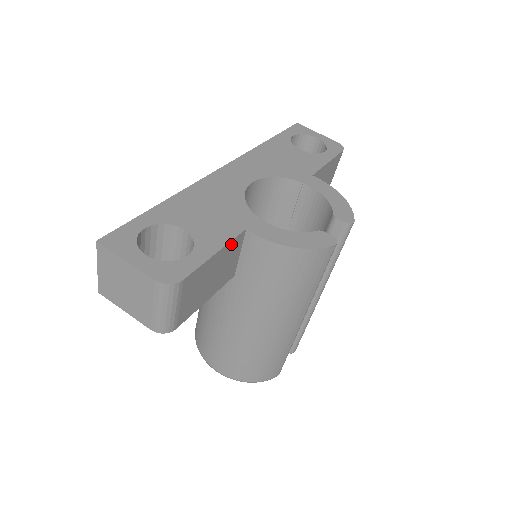
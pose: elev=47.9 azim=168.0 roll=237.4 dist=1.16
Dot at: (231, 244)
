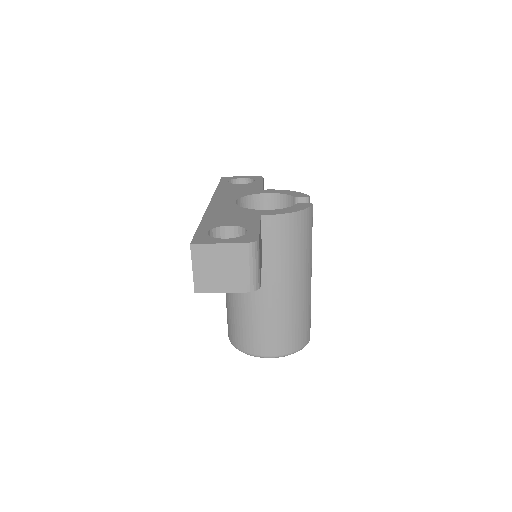
Dot at: (260, 224)
